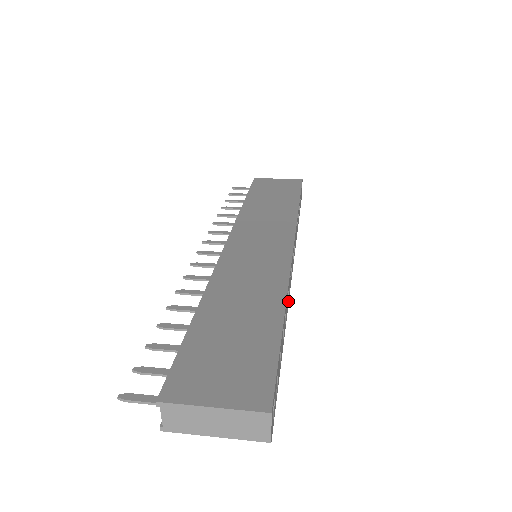
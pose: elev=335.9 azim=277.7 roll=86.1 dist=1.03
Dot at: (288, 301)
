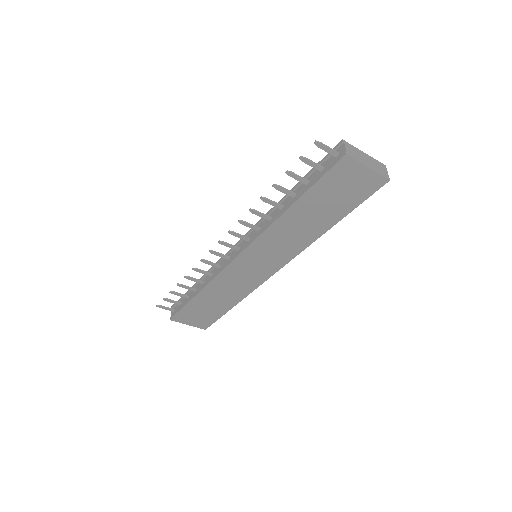
Dot at: (307, 245)
